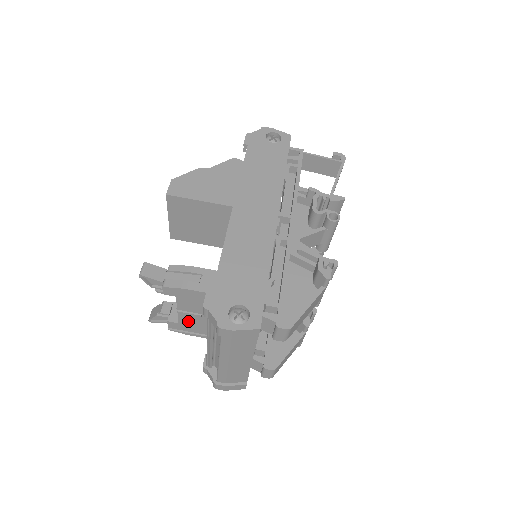
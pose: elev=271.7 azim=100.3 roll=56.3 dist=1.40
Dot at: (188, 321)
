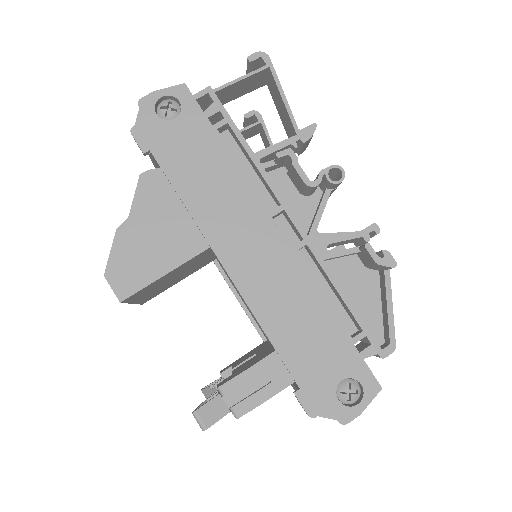
Dot at: occluded
